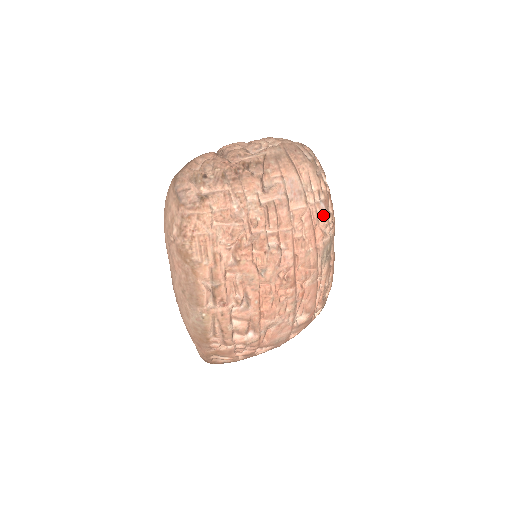
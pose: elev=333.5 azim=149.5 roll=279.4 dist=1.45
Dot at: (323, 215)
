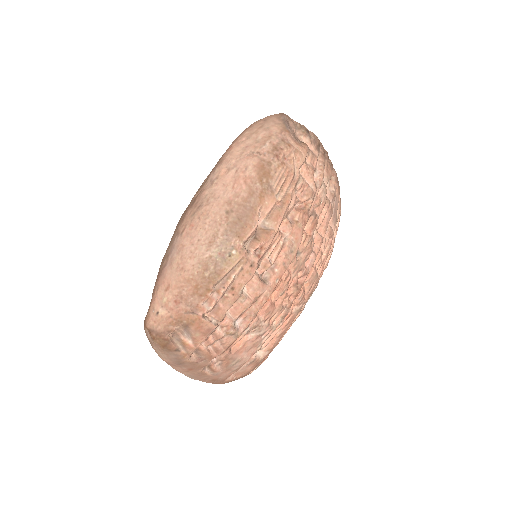
Dot at: occluded
